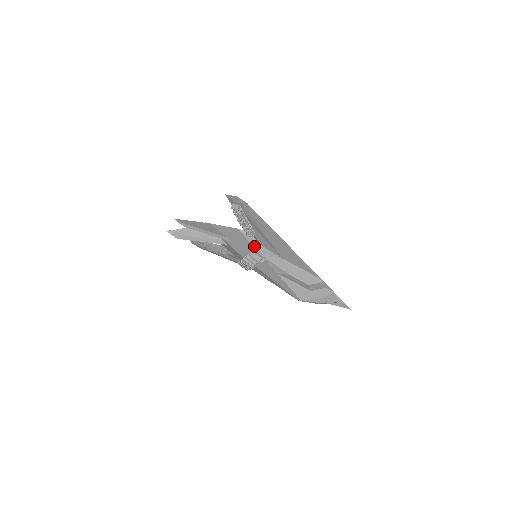
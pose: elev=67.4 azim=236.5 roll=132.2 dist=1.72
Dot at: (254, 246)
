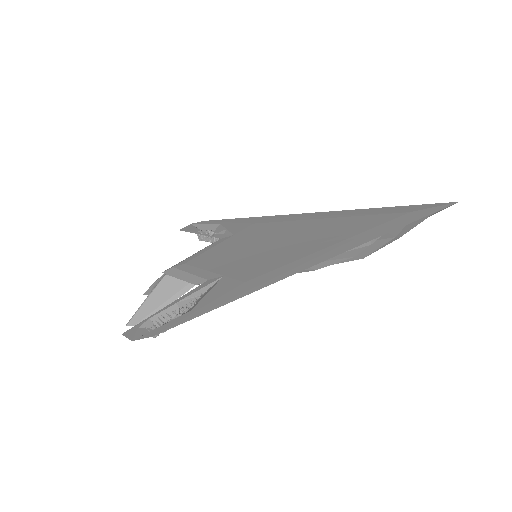
Dot at: occluded
